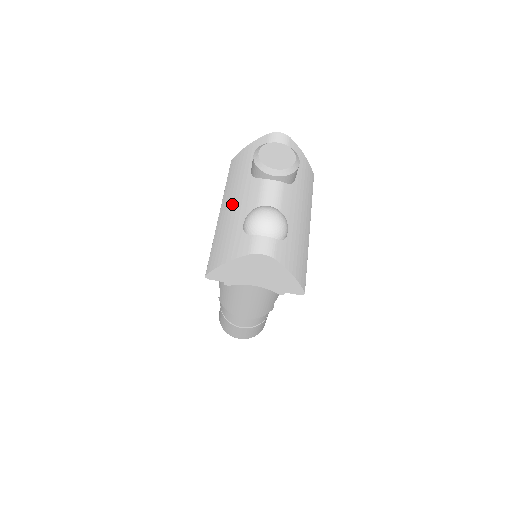
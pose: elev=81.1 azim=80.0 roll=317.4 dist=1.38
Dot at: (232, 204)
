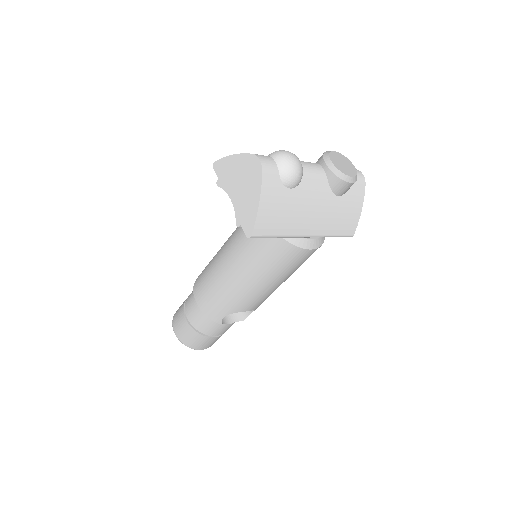
Dot at: occluded
